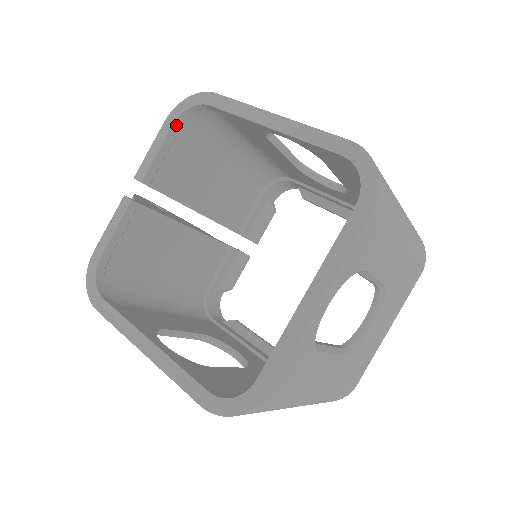
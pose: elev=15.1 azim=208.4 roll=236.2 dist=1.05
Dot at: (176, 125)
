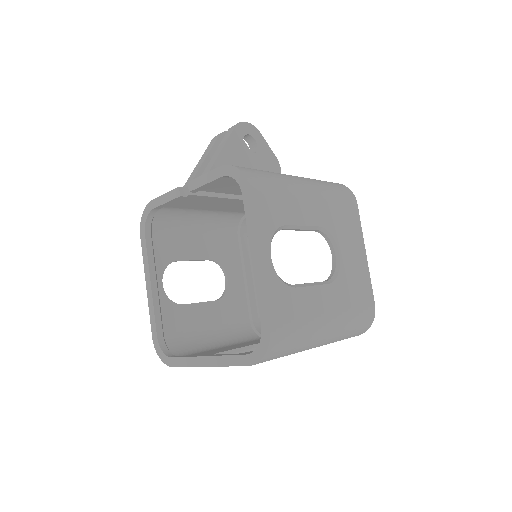
Dot at: (225, 177)
